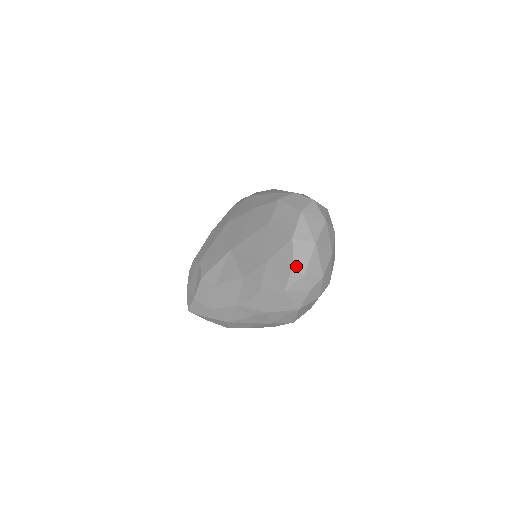
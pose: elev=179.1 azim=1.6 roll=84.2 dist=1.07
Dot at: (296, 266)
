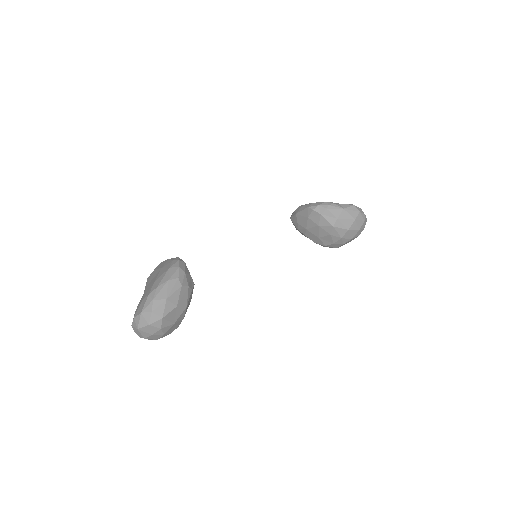
Dot at: (132, 327)
